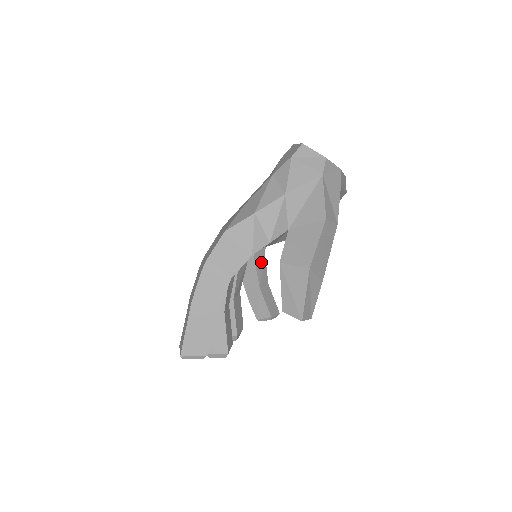
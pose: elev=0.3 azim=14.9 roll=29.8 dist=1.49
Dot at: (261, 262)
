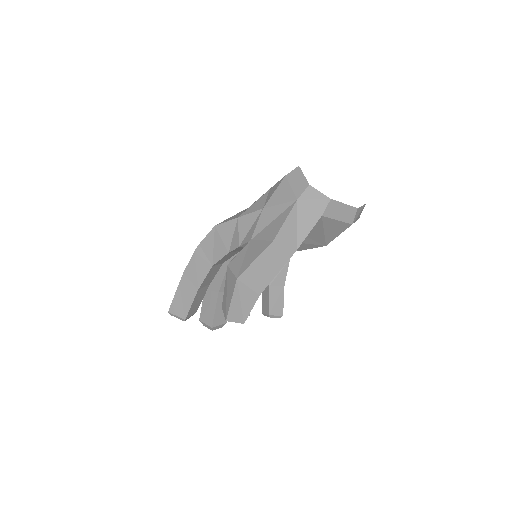
Dot at: occluded
